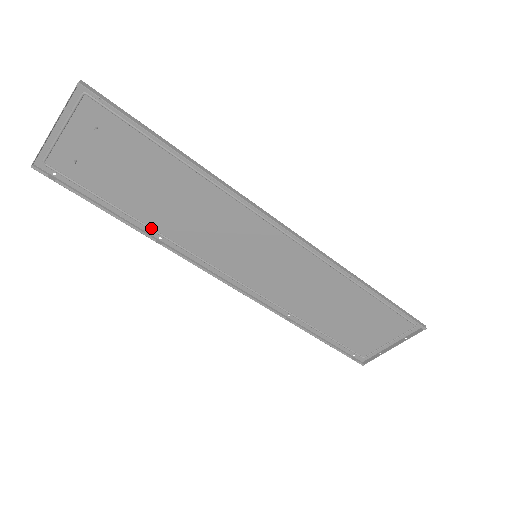
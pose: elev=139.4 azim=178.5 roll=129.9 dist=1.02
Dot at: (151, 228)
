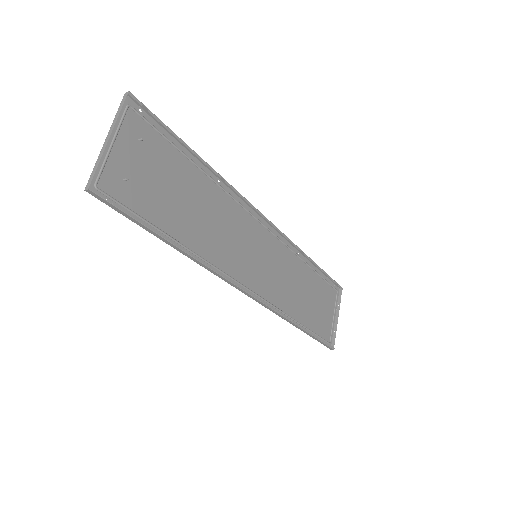
Dot at: (189, 249)
